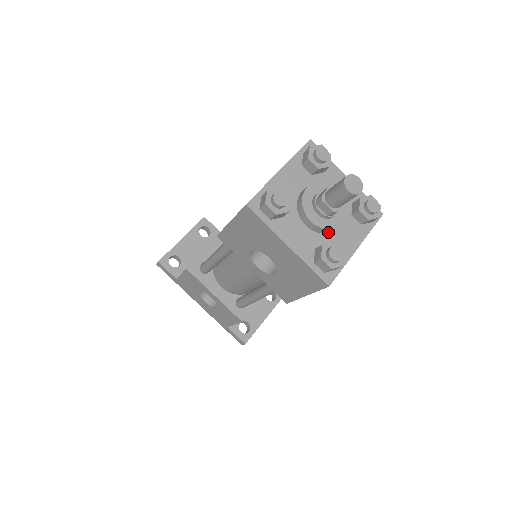
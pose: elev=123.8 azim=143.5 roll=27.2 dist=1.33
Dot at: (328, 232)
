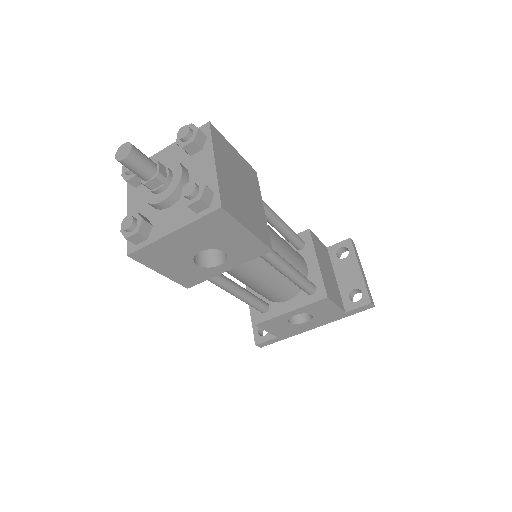
Dot at: occluded
